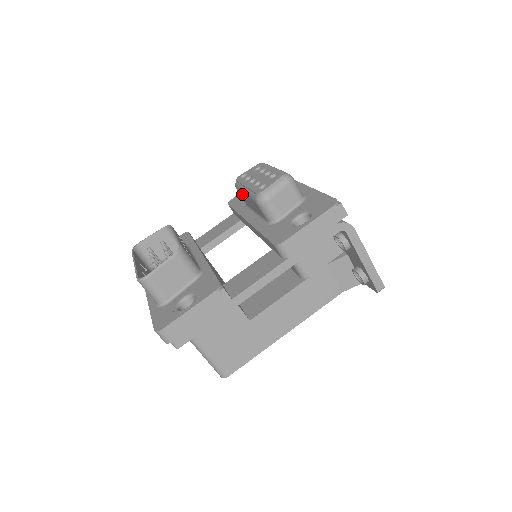
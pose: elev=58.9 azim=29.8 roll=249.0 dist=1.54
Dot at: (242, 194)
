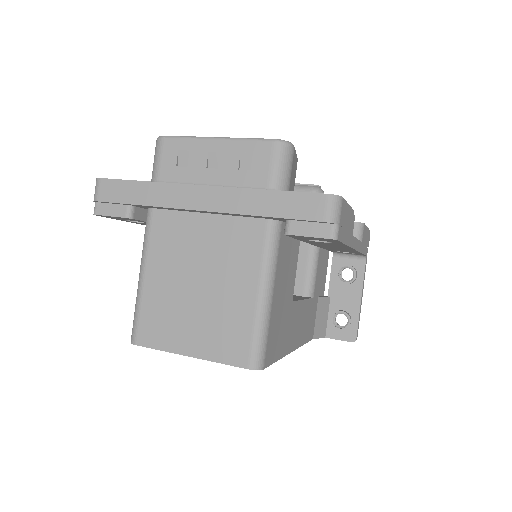
Dot at: occluded
